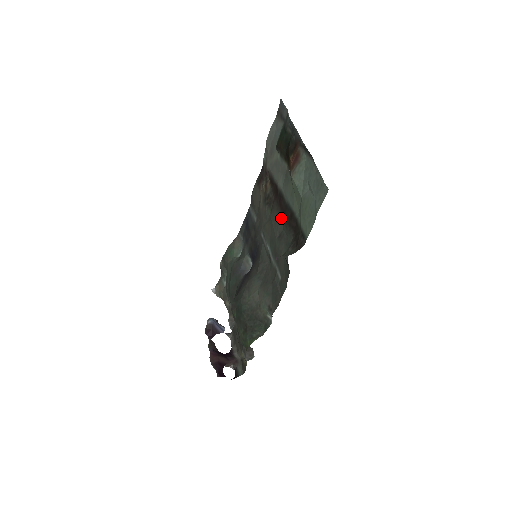
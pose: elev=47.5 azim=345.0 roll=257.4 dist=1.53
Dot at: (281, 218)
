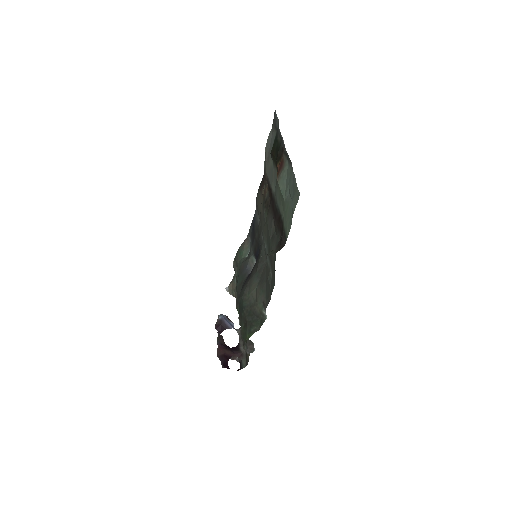
Dot at: (273, 220)
